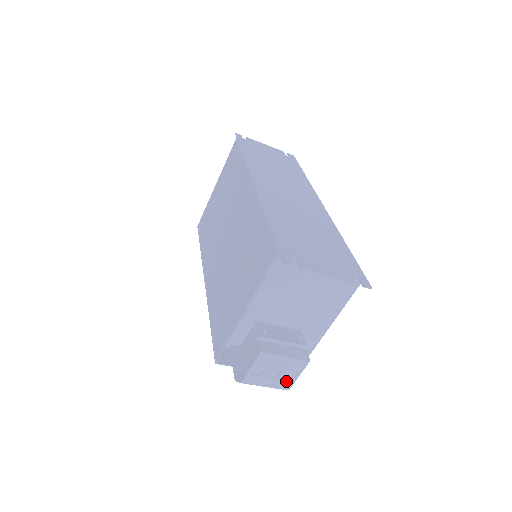
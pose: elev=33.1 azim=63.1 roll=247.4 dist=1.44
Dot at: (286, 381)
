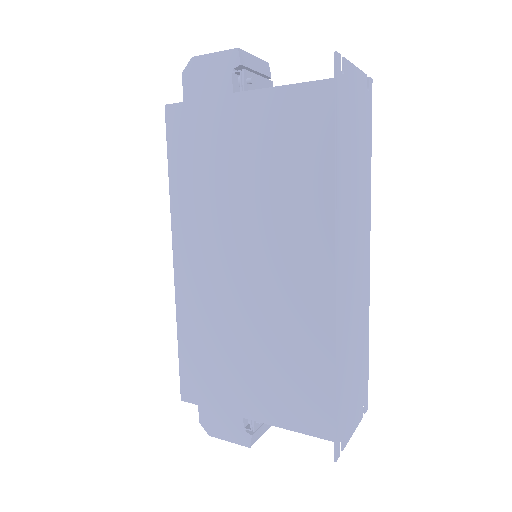
Dot at: occluded
